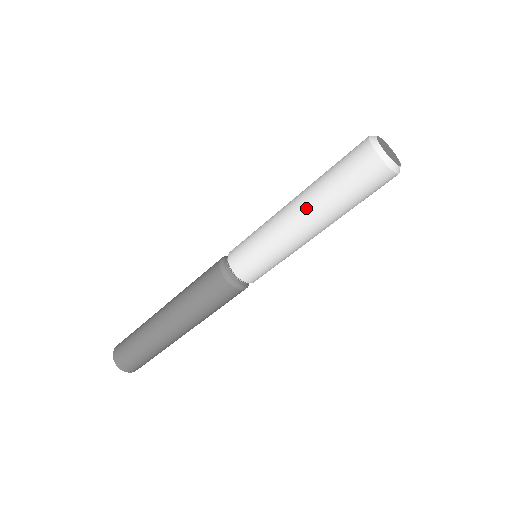
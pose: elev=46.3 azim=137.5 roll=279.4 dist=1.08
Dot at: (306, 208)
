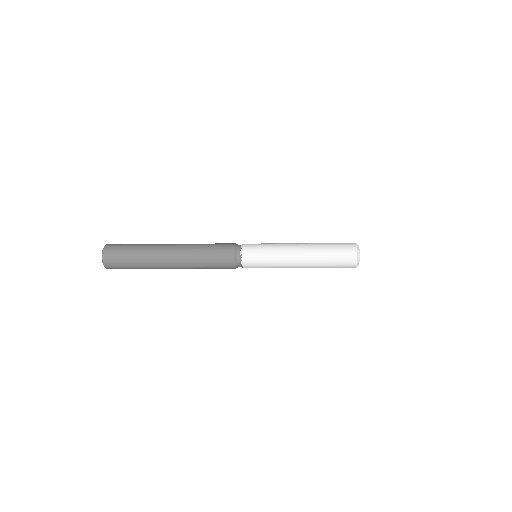
Dot at: (308, 259)
